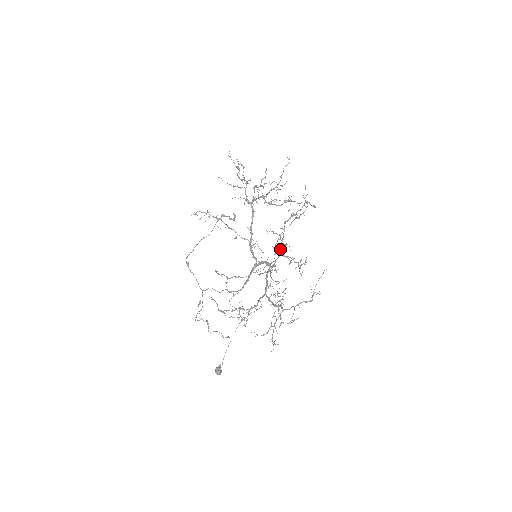
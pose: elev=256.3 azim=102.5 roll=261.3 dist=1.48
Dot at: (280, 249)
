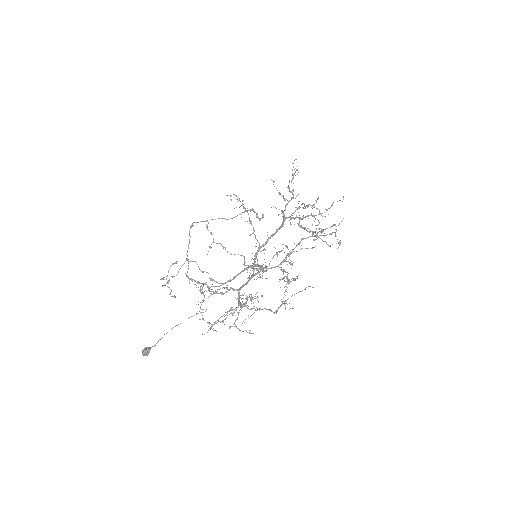
Dot at: (282, 261)
